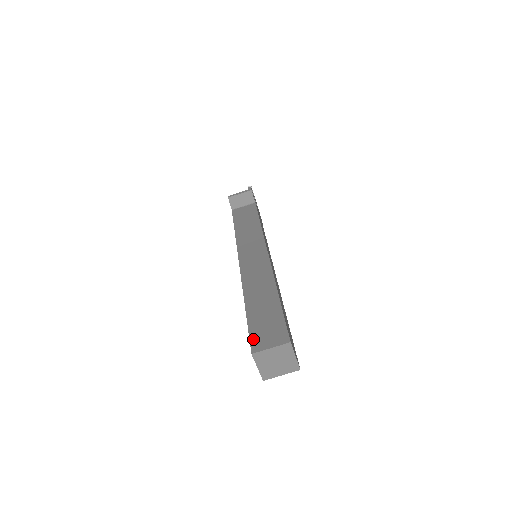
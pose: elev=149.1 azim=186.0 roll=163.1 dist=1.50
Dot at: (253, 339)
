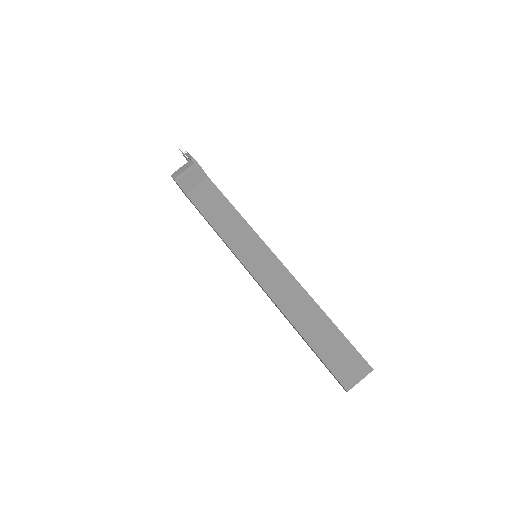
Dot at: (339, 376)
